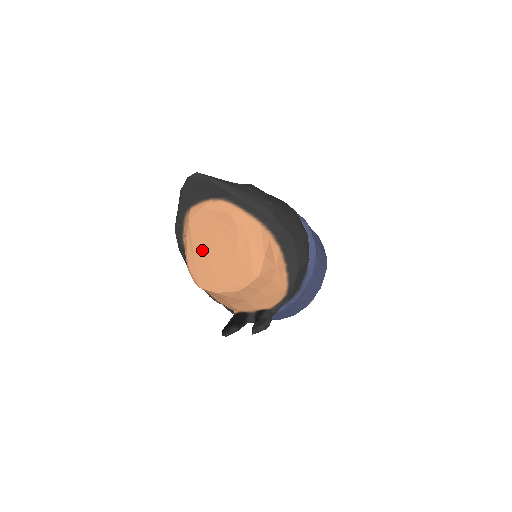
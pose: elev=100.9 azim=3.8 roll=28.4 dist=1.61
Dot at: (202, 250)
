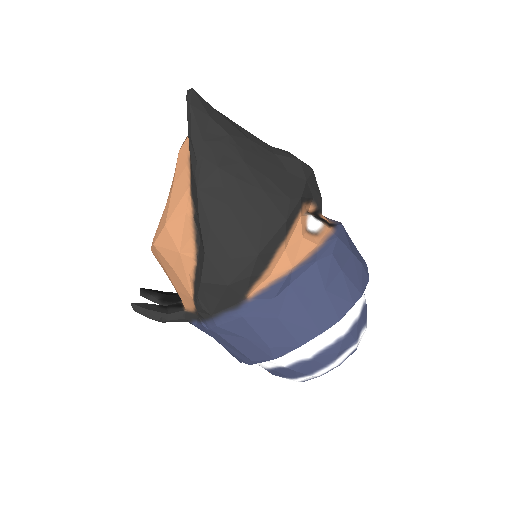
Dot at: occluded
